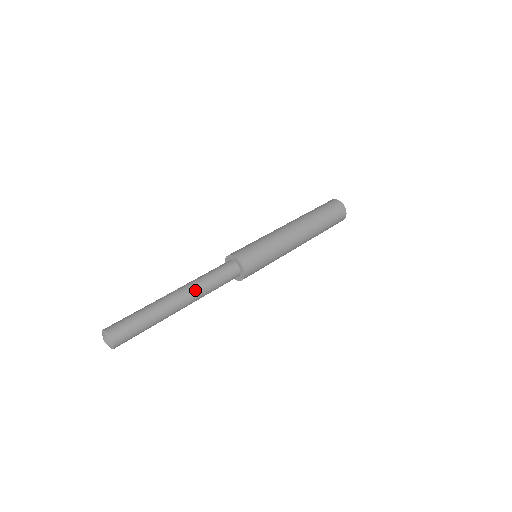
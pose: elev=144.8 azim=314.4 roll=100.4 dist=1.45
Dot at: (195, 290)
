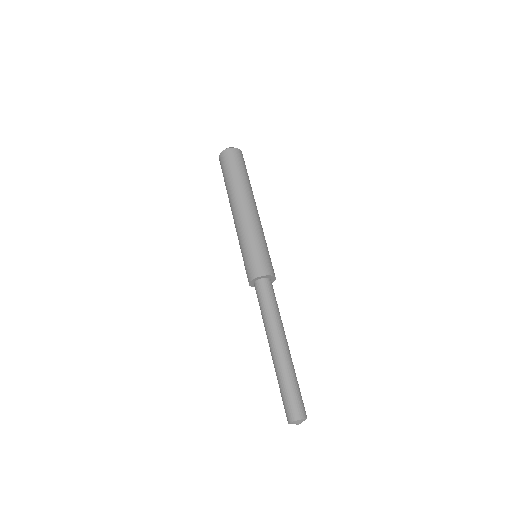
Dot at: occluded
